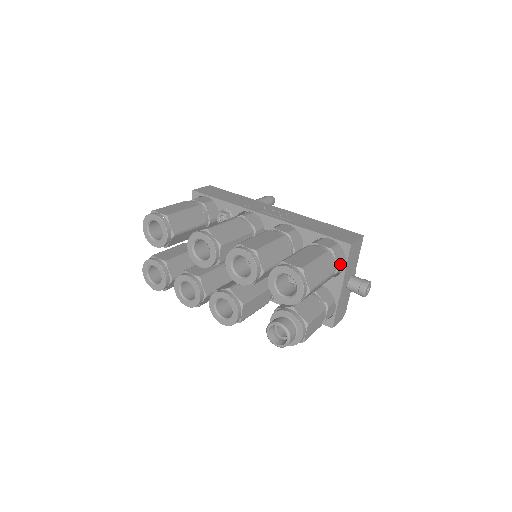
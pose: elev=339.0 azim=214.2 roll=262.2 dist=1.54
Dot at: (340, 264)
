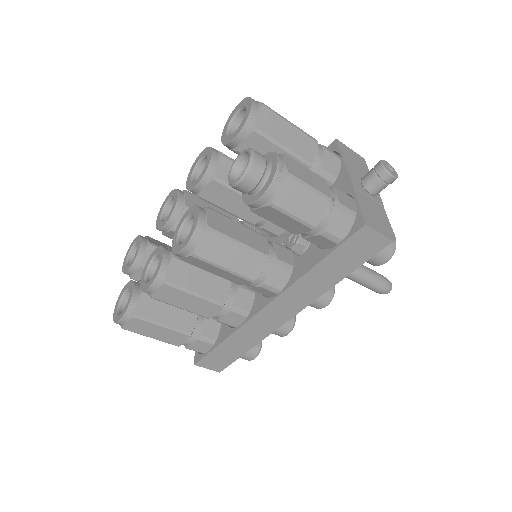
Dot at: (329, 149)
